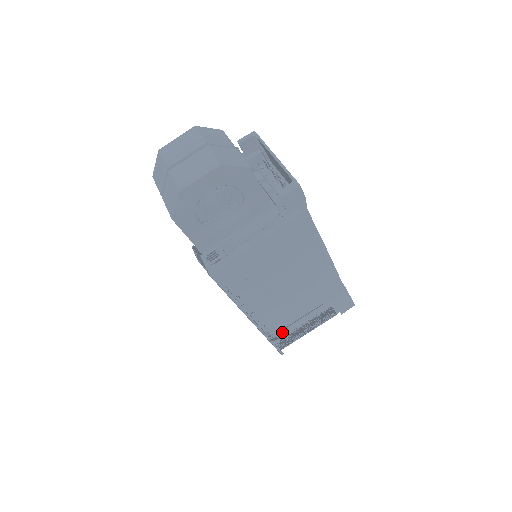
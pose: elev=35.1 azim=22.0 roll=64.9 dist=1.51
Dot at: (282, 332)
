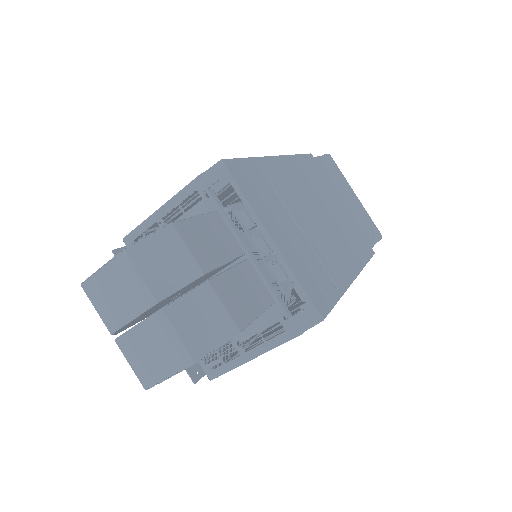
Dot at: occluded
